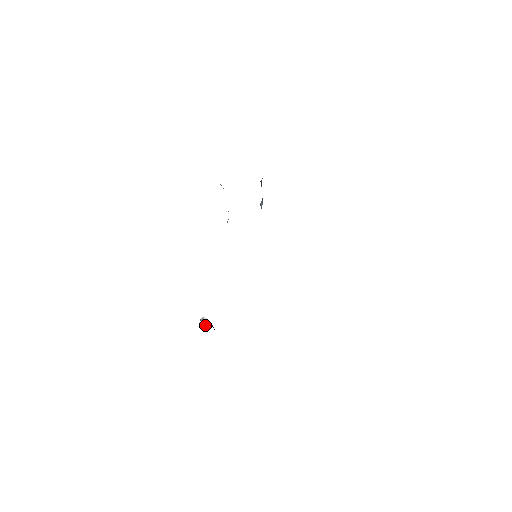
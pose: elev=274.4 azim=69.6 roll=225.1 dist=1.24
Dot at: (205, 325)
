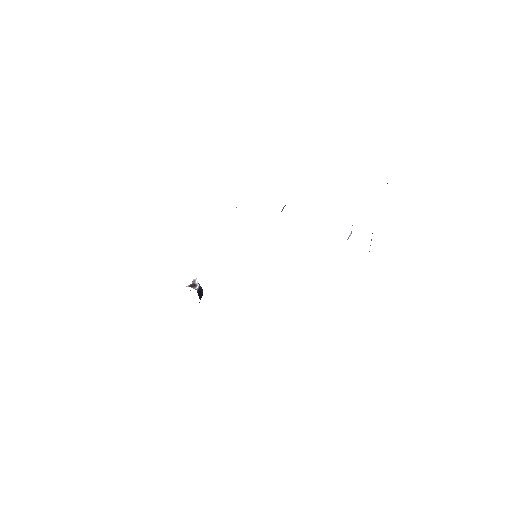
Dot at: occluded
